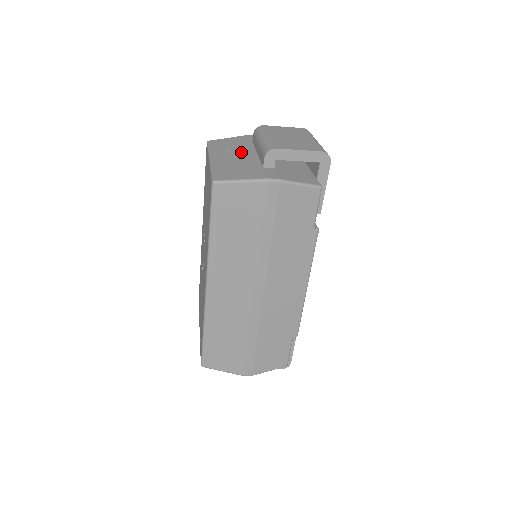
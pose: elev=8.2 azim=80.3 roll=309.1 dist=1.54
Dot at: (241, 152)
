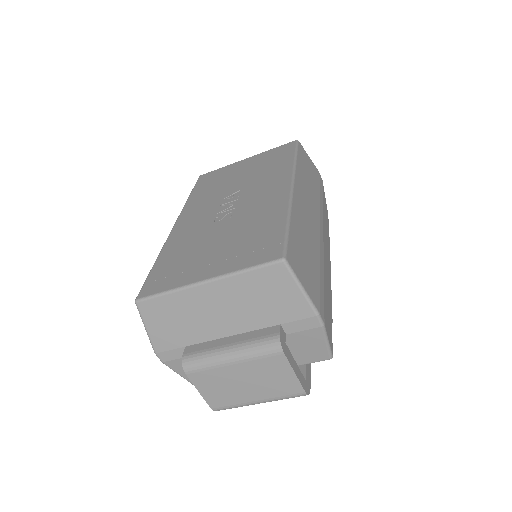
Dot at: occluded
